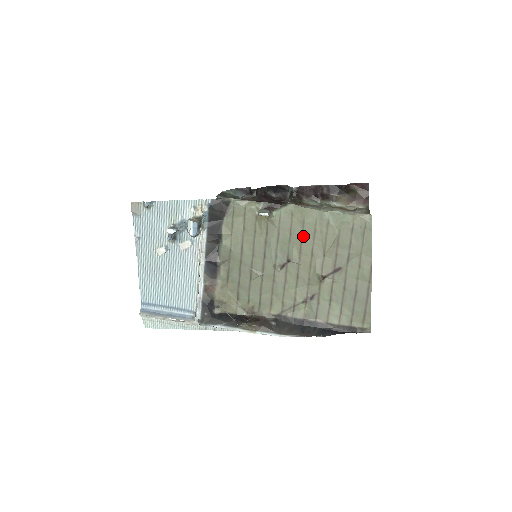
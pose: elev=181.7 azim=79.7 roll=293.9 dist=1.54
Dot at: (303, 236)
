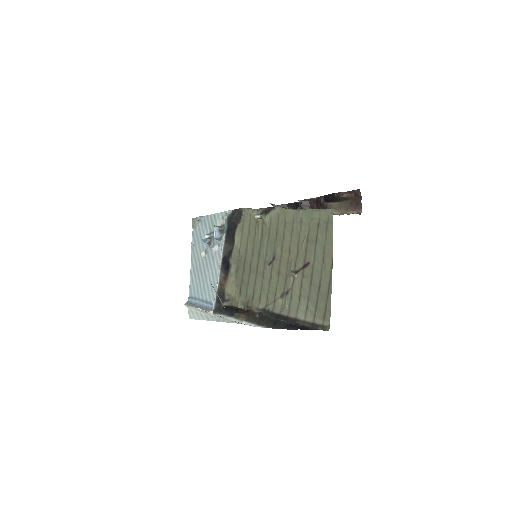
Dot at: (284, 235)
